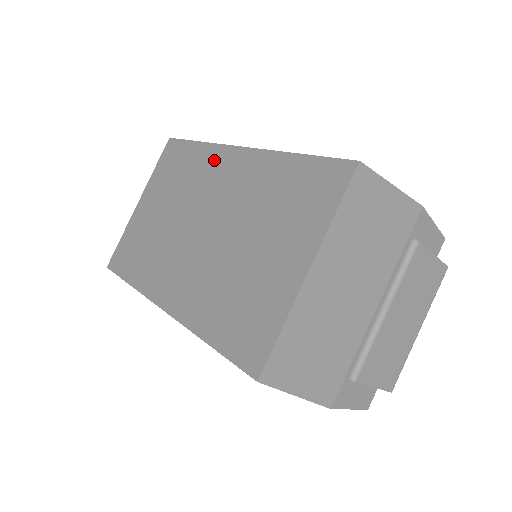
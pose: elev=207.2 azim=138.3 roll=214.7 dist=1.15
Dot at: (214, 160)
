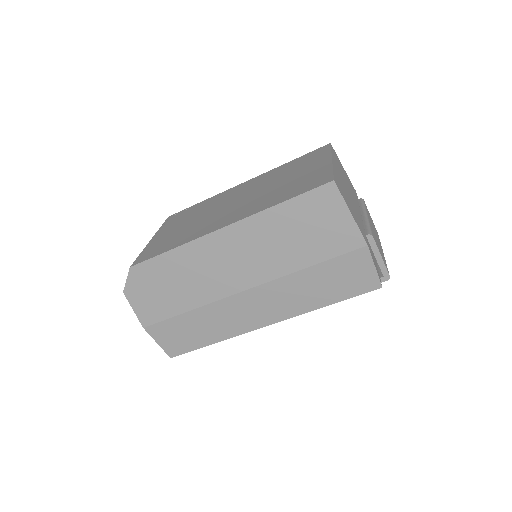
Dot at: (225, 194)
